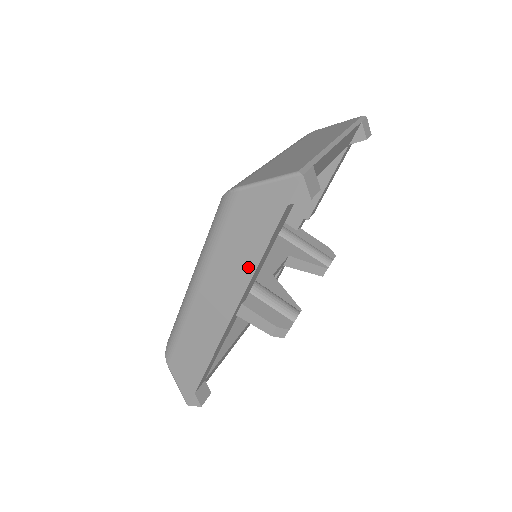
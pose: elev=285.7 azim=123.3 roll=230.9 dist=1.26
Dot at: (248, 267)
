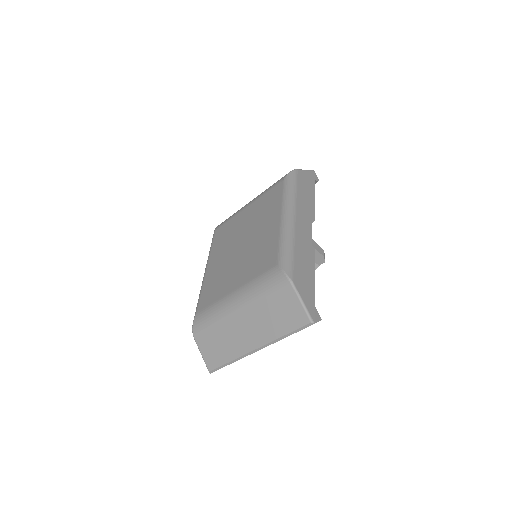
Dot at: occluded
